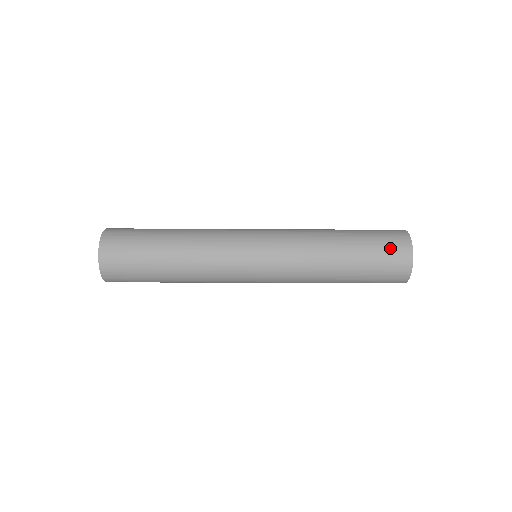
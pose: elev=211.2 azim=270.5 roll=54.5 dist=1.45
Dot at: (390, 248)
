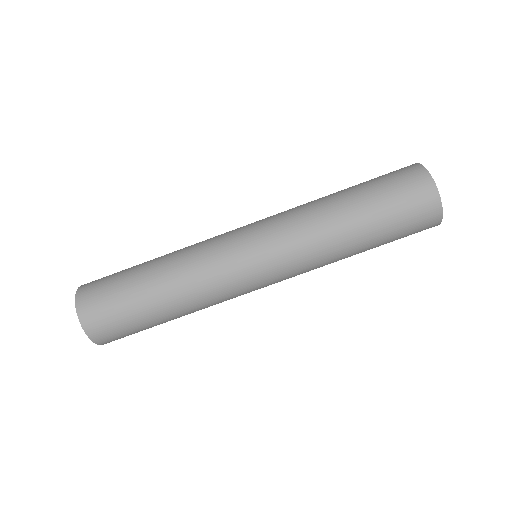
Dot at: (404, 186)
